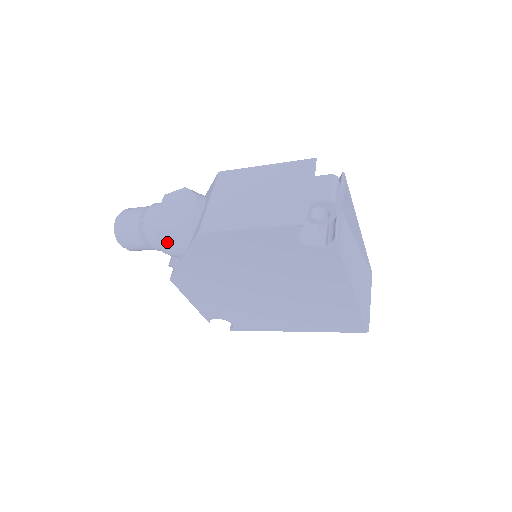
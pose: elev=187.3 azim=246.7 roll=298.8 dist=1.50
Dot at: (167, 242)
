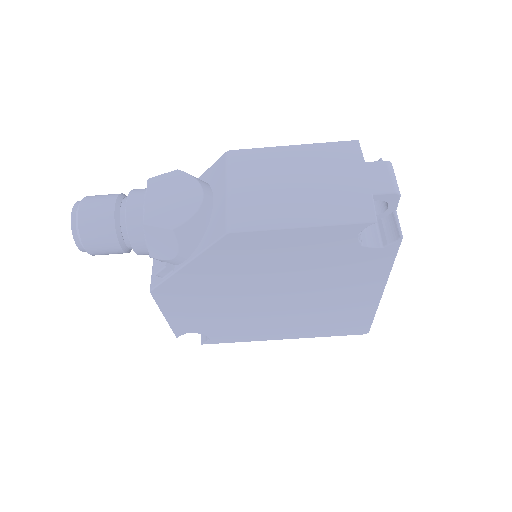
Dot at: (165, 244)
